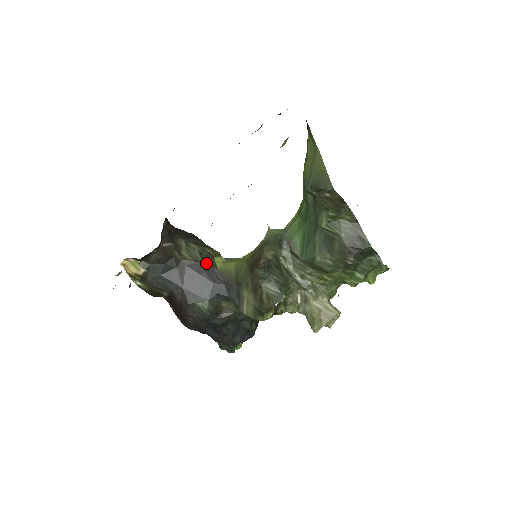
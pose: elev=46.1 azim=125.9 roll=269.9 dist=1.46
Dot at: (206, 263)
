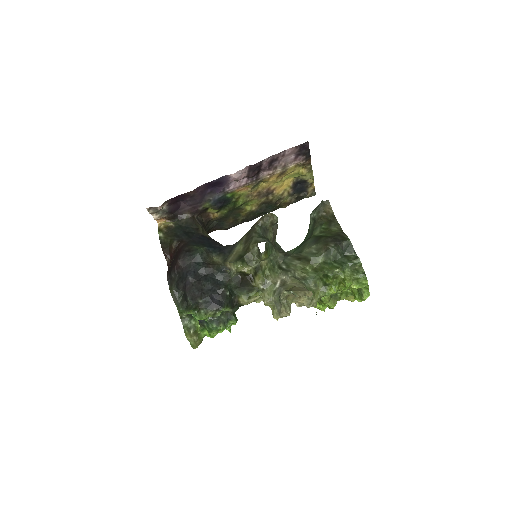
Dot at: occluded
